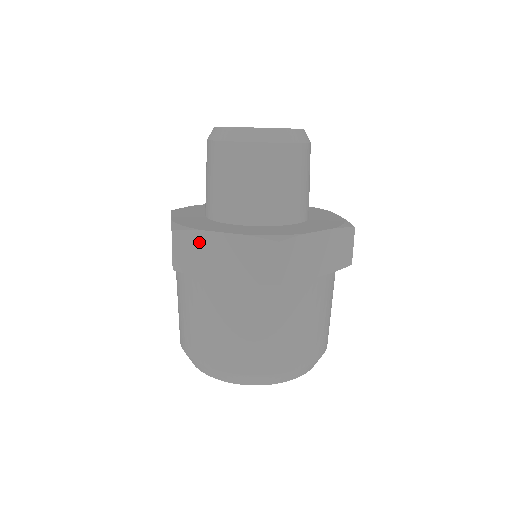
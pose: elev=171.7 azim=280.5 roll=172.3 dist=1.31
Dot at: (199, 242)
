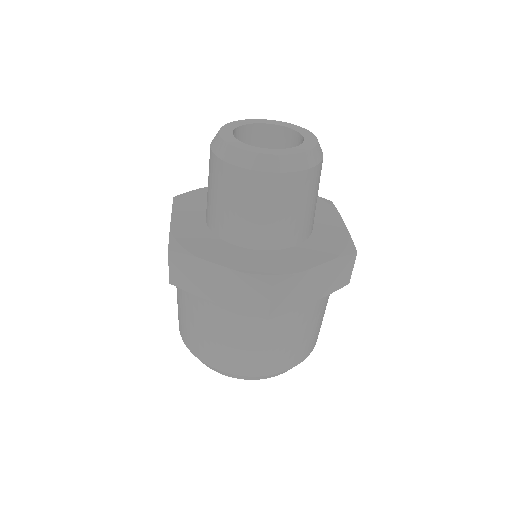
Dot at: (195, 267)
